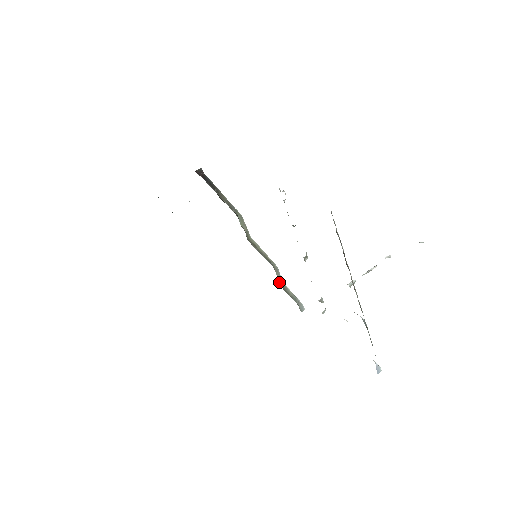
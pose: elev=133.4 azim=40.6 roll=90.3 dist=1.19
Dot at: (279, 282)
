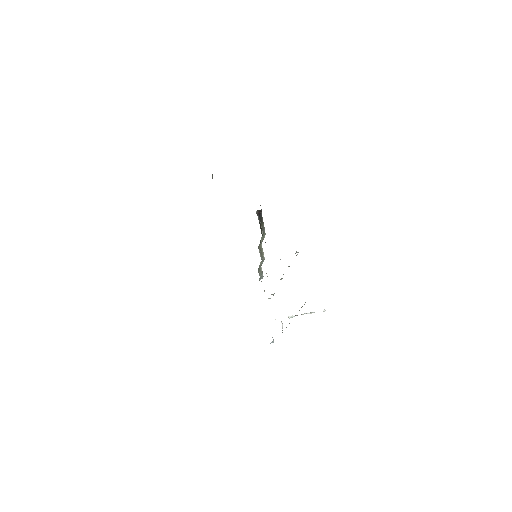
Dot at: (259, 266)
